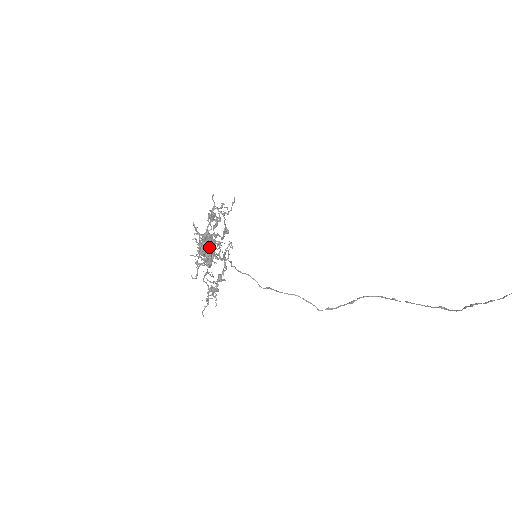
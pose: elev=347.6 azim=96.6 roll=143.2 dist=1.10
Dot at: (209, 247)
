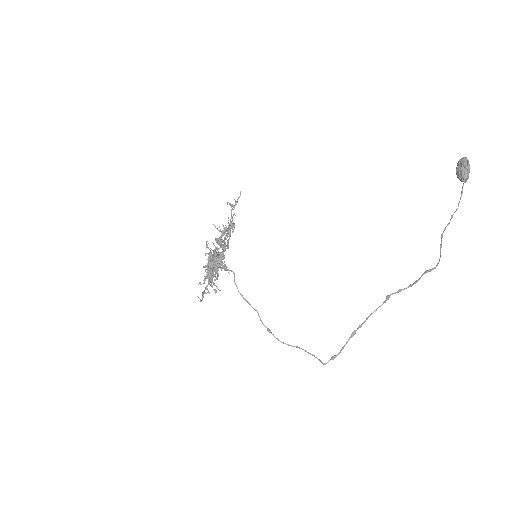
Dot at: (217, 240)
